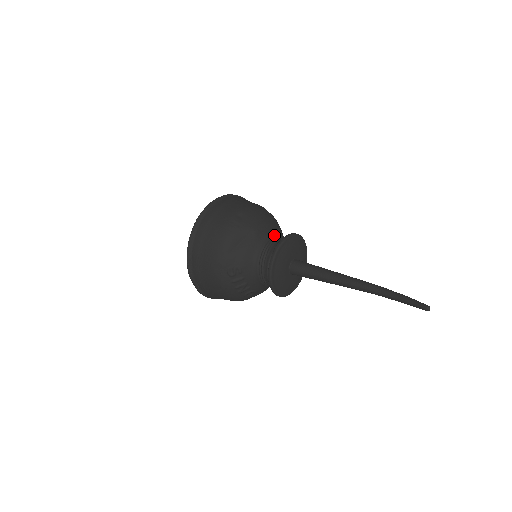
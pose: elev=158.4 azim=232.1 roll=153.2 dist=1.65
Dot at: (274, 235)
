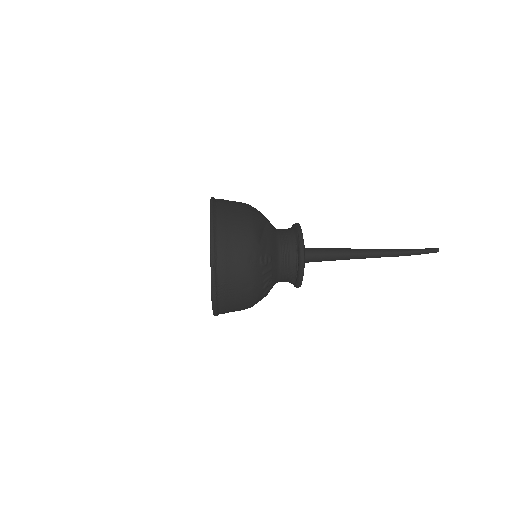
Dot at: occluded
